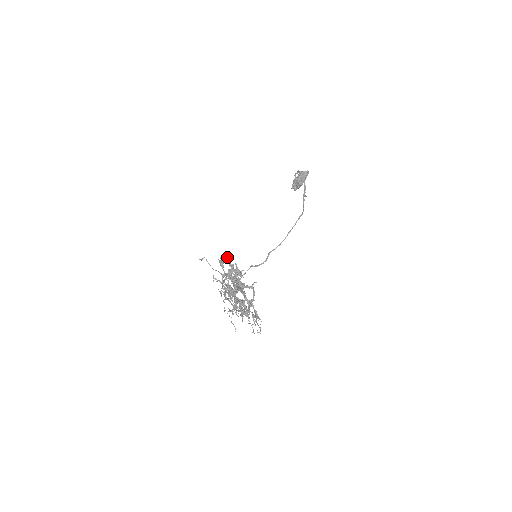
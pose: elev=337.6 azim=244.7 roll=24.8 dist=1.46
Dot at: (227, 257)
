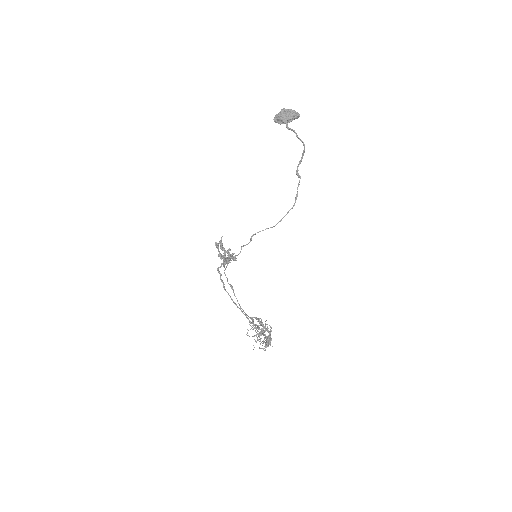
Dot at: occluded
